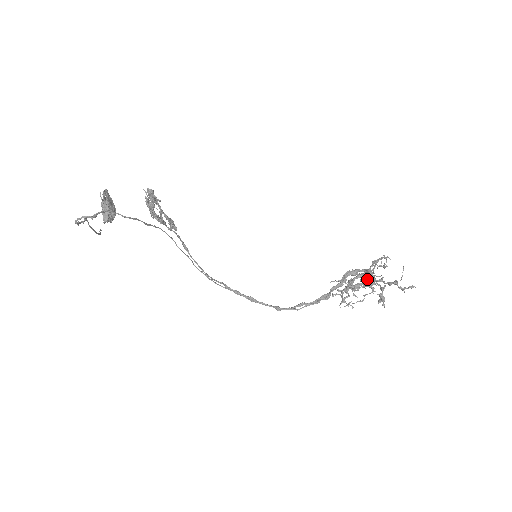
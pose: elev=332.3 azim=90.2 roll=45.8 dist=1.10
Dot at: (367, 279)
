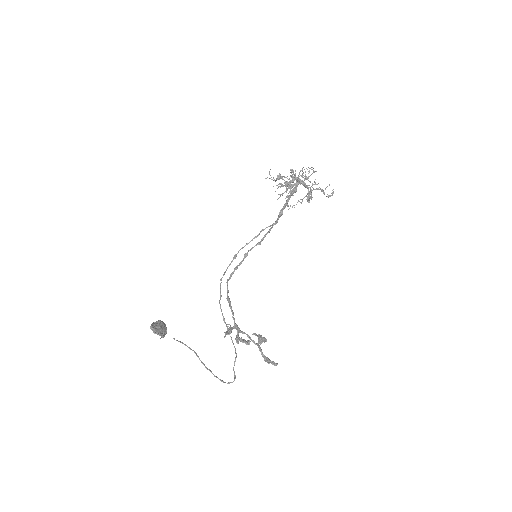
Dot at: (298, 179)
